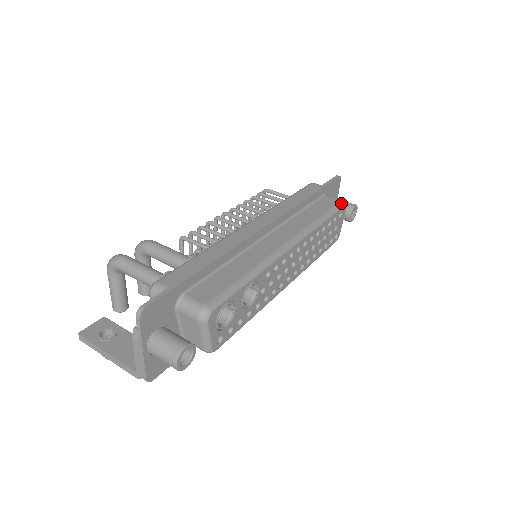
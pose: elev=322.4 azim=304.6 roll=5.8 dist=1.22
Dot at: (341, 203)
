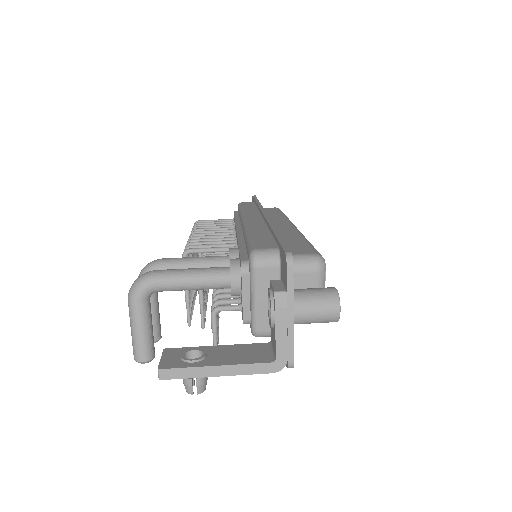
Dot at: occluded
